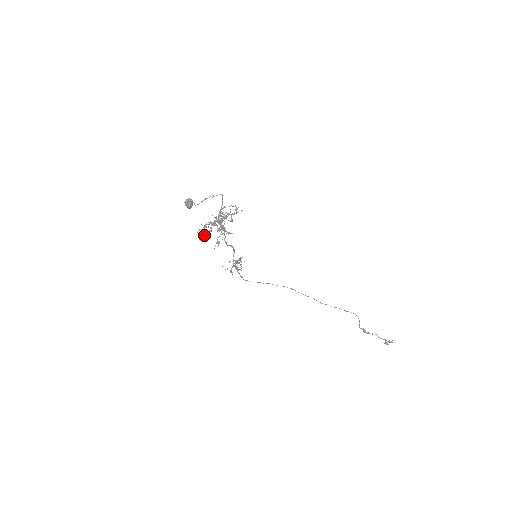
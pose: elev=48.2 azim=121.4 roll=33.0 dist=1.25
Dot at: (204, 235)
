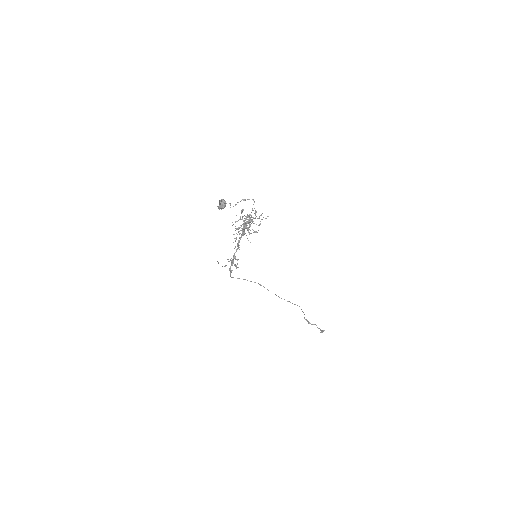
Dot at: occluded
